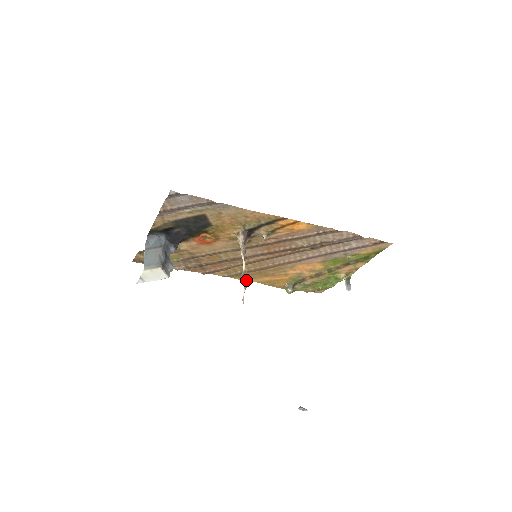
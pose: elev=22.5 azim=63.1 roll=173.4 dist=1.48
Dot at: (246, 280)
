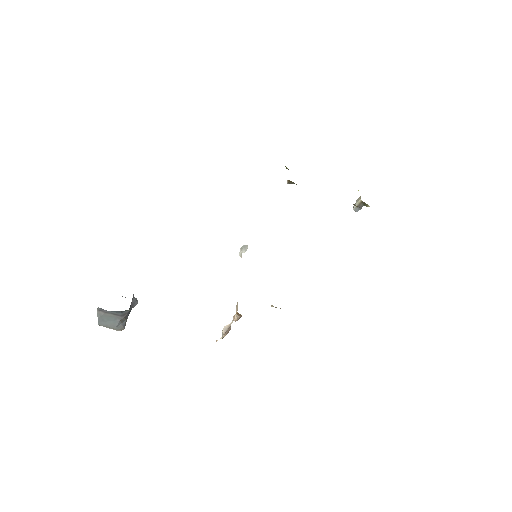
Dot at: (227, 333)
